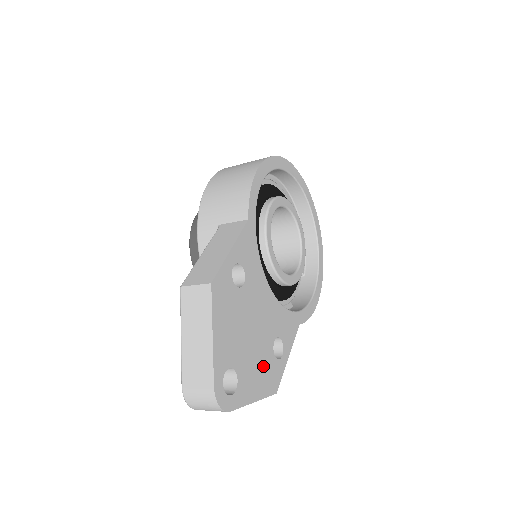
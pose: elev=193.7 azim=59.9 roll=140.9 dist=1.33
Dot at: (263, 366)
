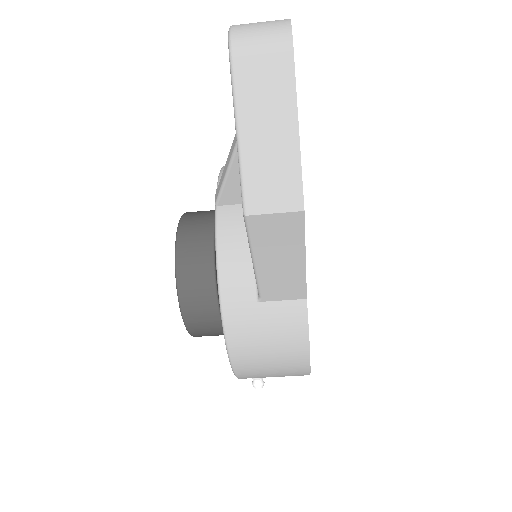
Dot at: occluded
